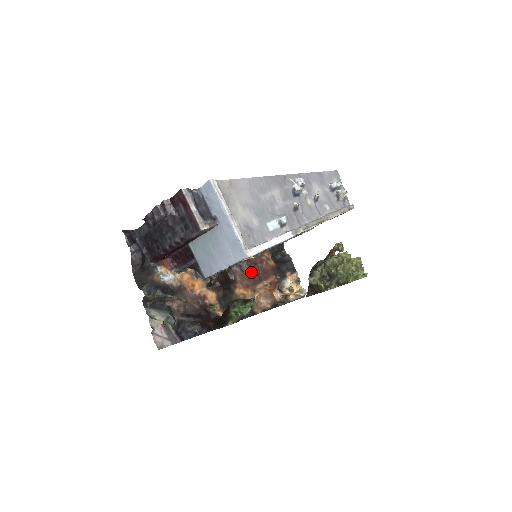
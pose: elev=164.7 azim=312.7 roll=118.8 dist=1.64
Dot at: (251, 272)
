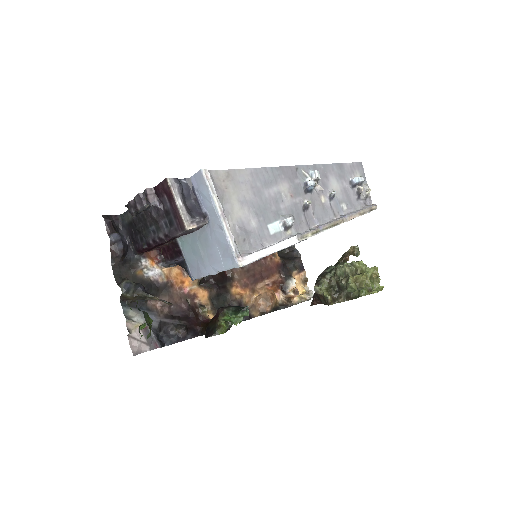
Dot at: (252, 269)
